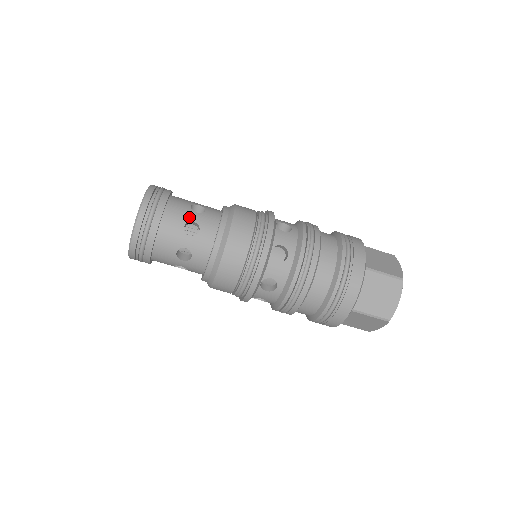
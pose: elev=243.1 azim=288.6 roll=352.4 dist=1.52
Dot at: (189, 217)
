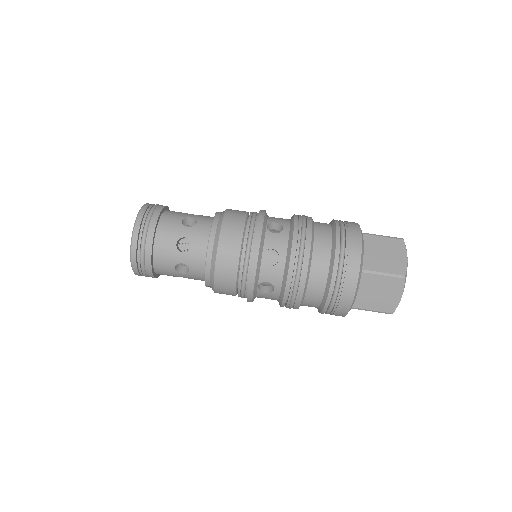
Dot at: (186, 215)
